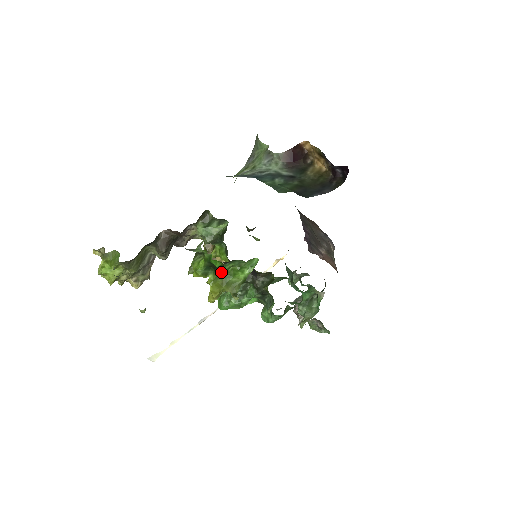
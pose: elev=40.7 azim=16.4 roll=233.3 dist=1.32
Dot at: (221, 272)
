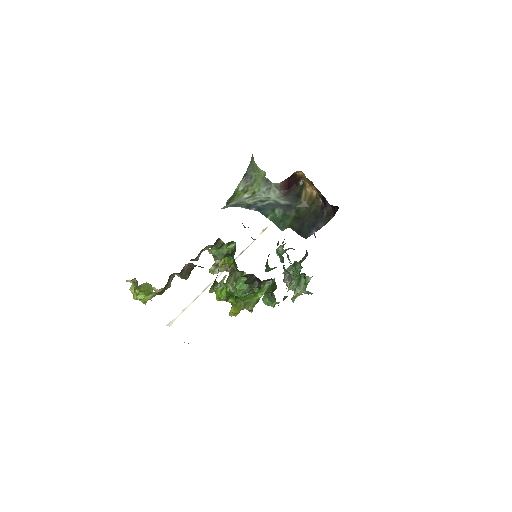
Dot at: occluded
